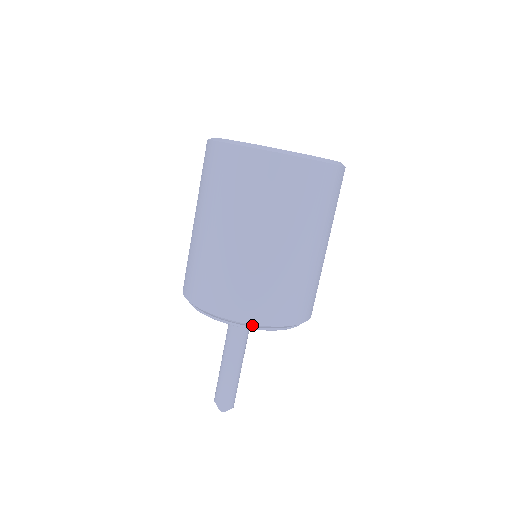
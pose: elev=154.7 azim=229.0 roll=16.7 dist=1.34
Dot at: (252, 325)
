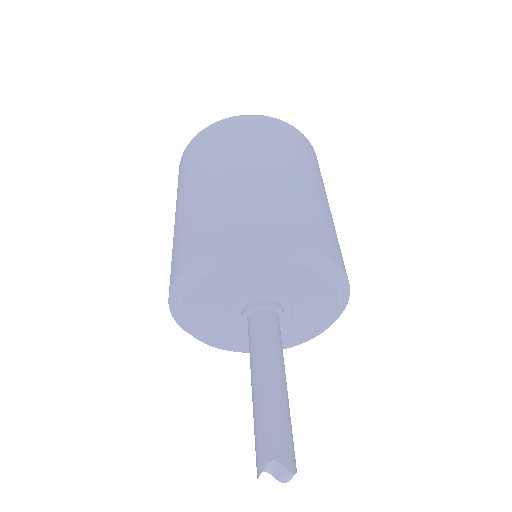
Dot at: (335, 272)
